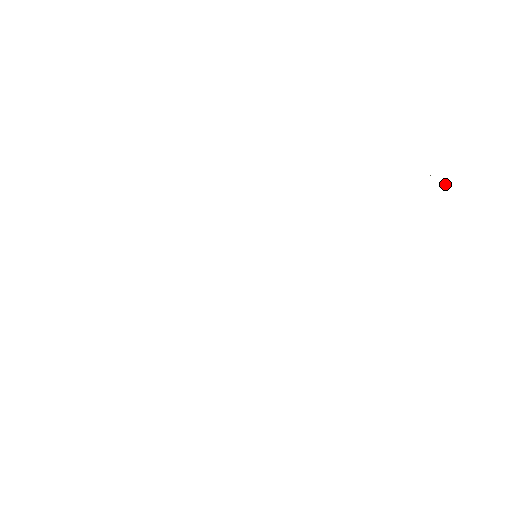
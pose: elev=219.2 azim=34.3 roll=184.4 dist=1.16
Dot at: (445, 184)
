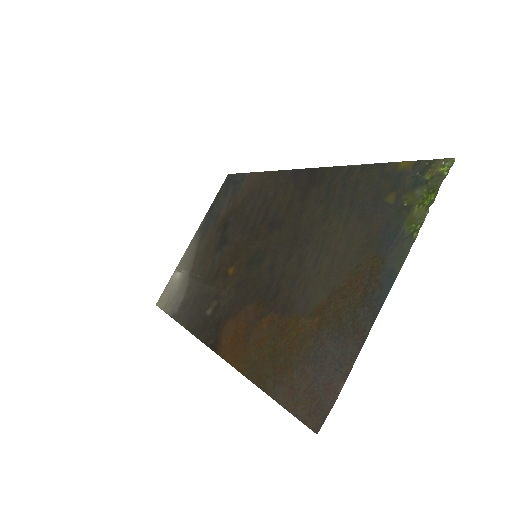
Dot at: (445, 175)
